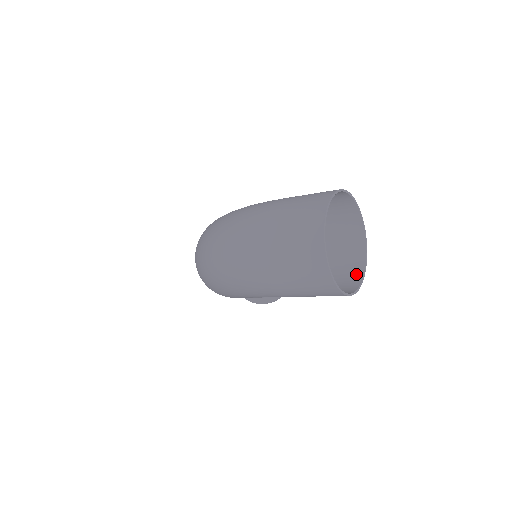
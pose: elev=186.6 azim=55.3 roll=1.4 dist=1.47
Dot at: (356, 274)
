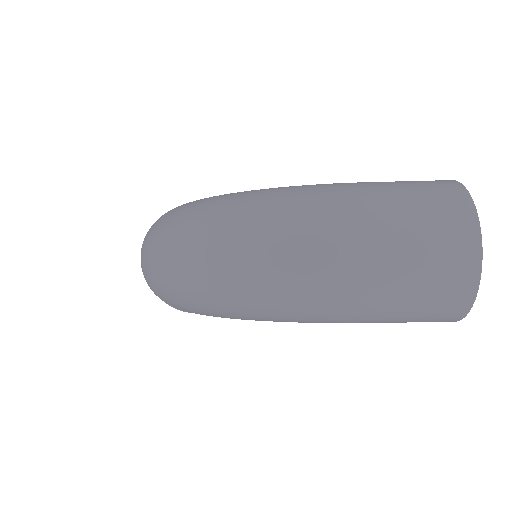
Dot at: occluded
